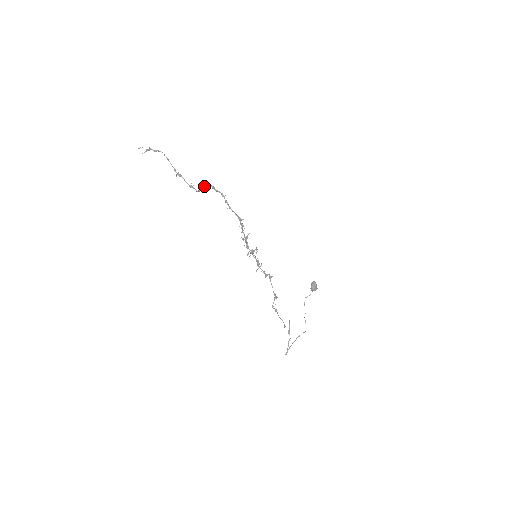
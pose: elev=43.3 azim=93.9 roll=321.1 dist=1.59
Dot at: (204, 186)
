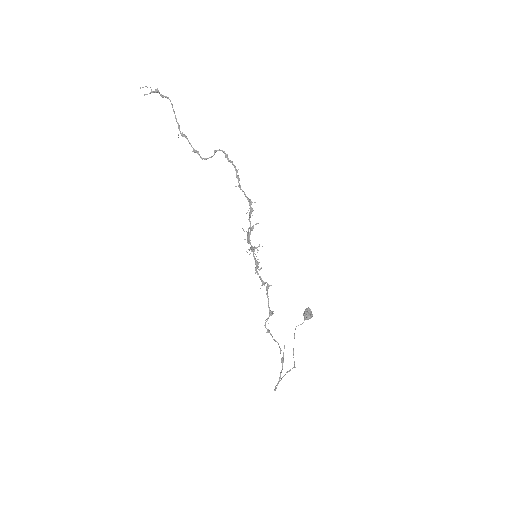
Dot at: (214, 152)
